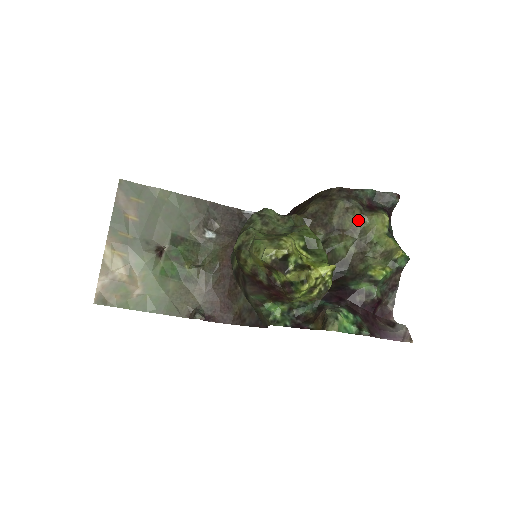
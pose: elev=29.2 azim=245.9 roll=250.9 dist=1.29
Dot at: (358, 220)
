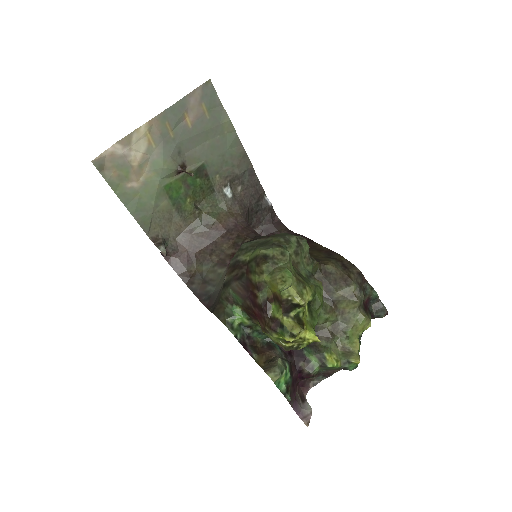
Dot at: (352, 309)
